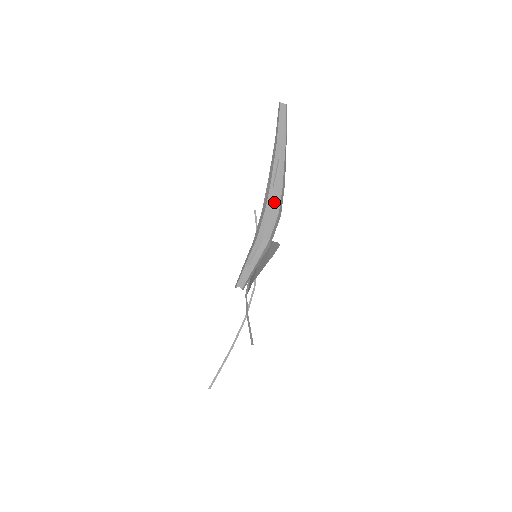
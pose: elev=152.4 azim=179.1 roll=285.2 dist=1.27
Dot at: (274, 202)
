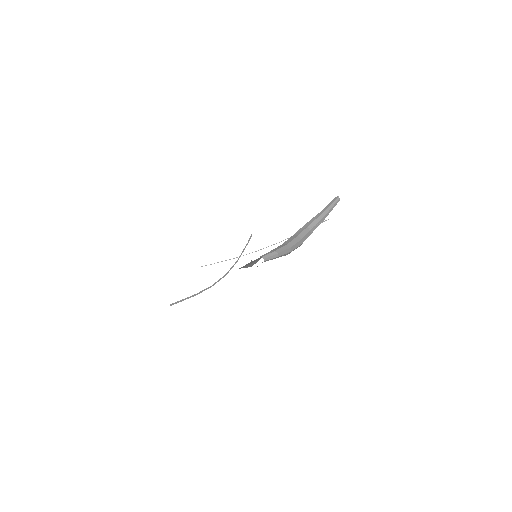
Dot at: (305, 236)
